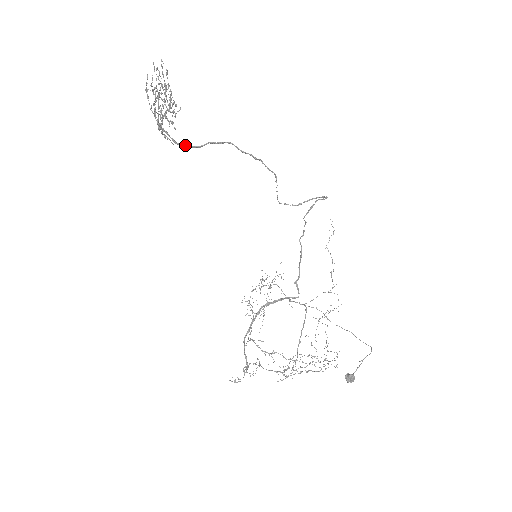
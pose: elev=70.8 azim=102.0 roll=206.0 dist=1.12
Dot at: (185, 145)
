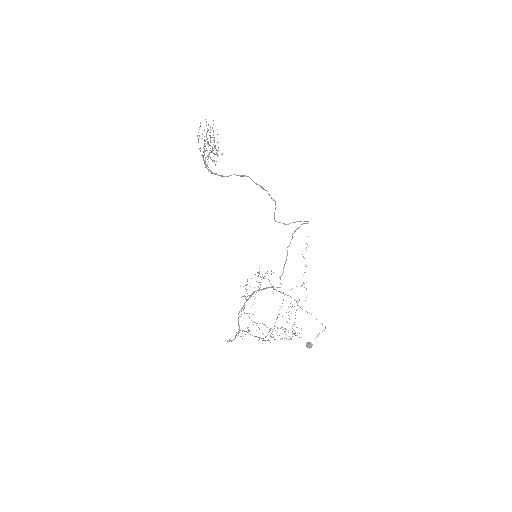
Dot at: (218, 175)
